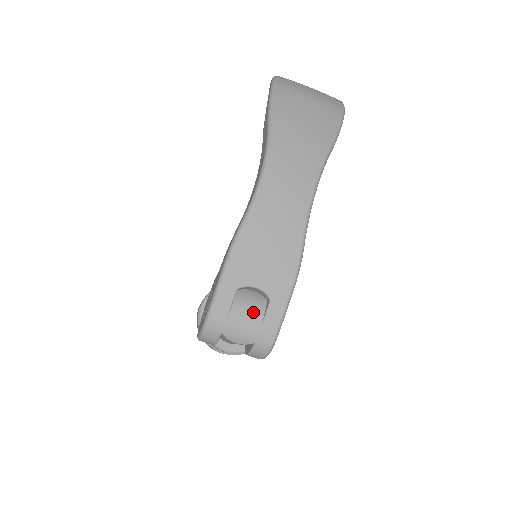
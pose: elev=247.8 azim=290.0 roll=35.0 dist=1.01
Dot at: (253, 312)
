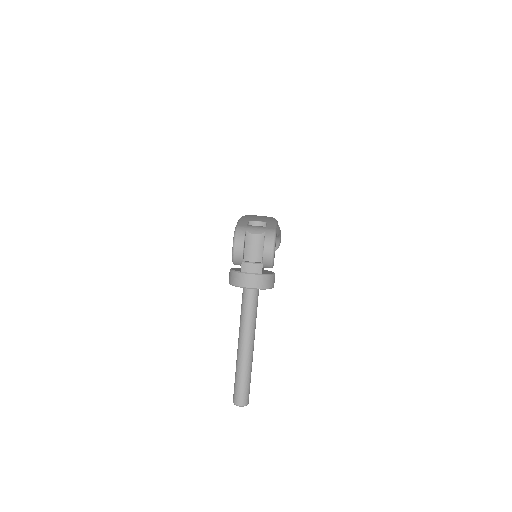
Dot at: (260, 226)
